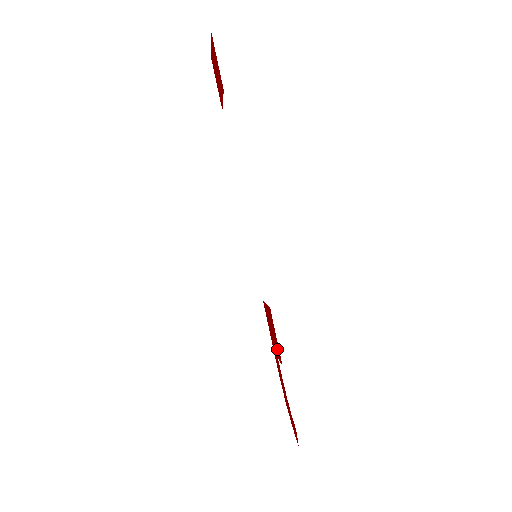
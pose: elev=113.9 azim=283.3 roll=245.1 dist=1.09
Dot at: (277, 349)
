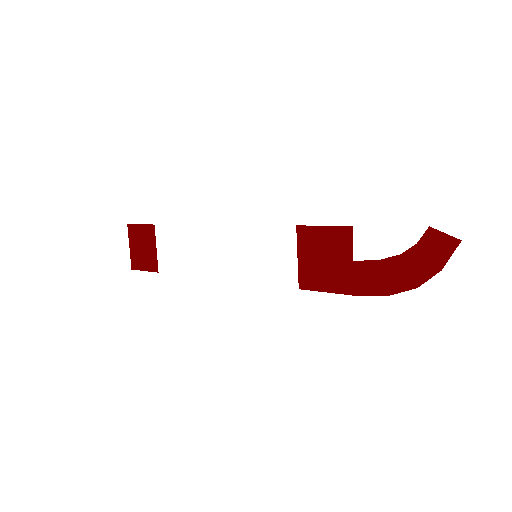
Dot at: (339, 243)
